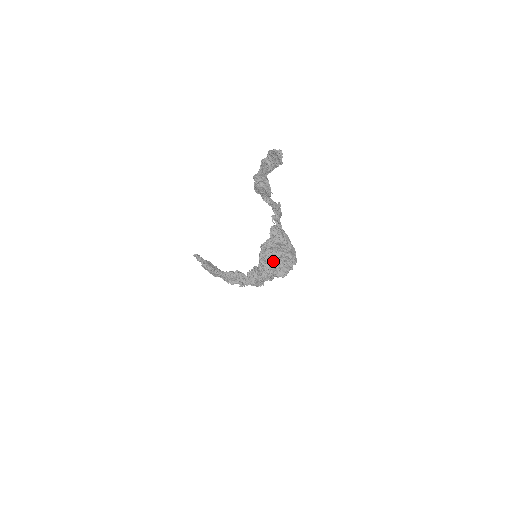
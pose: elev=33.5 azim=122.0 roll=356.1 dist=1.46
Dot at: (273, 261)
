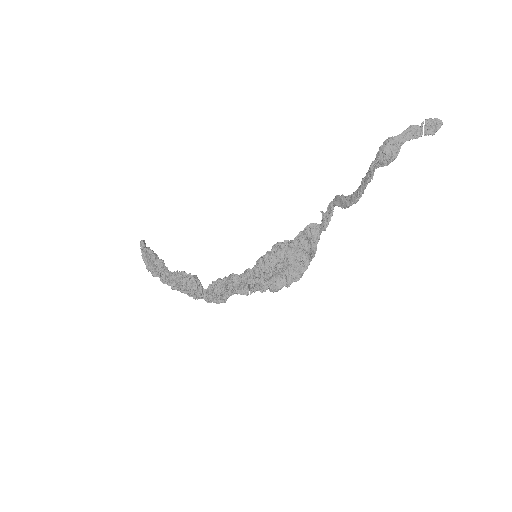
Dot at: (279, 266)
